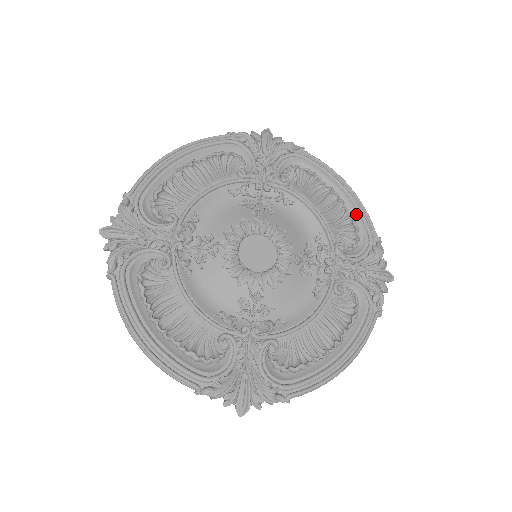
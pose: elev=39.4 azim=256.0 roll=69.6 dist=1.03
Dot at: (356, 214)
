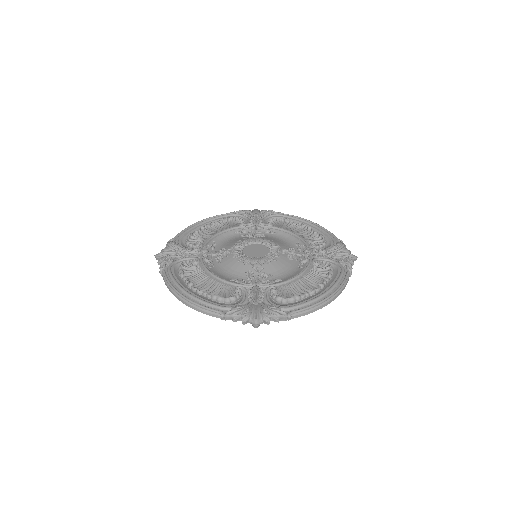
Dot at: (322, 233)
